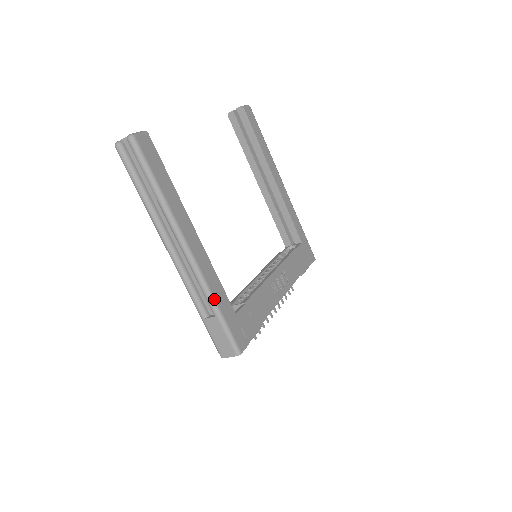
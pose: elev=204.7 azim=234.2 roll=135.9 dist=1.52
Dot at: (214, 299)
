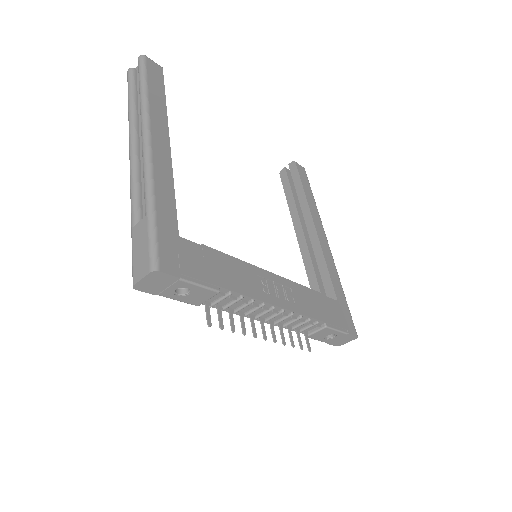
Dot at: (153, 195)
